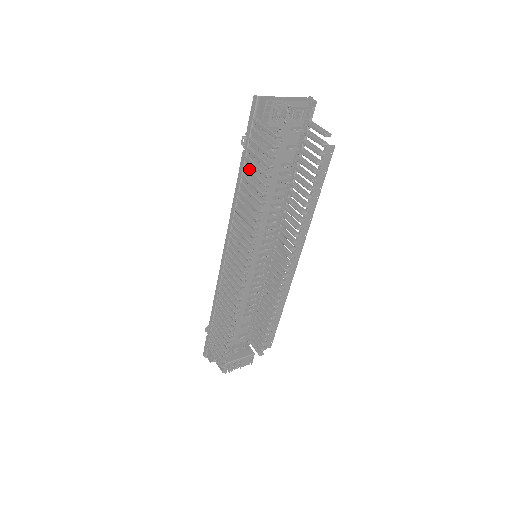
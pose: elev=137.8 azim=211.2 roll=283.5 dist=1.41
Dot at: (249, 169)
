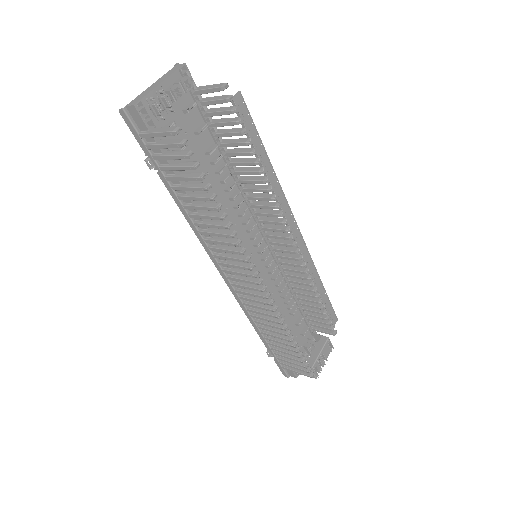
Dot at: (178, 186)
